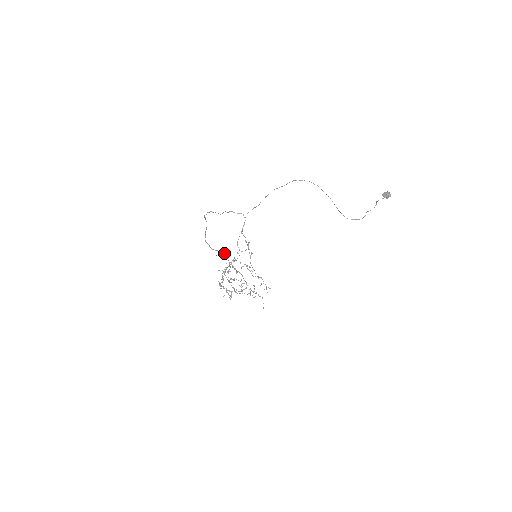
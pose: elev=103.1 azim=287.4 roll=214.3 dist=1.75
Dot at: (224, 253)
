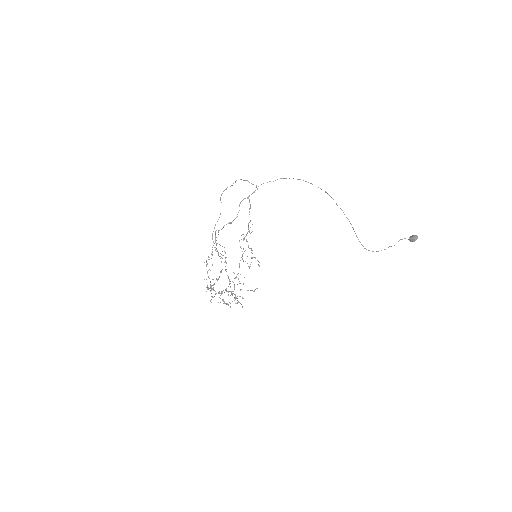
Dot at: (225, 258)
